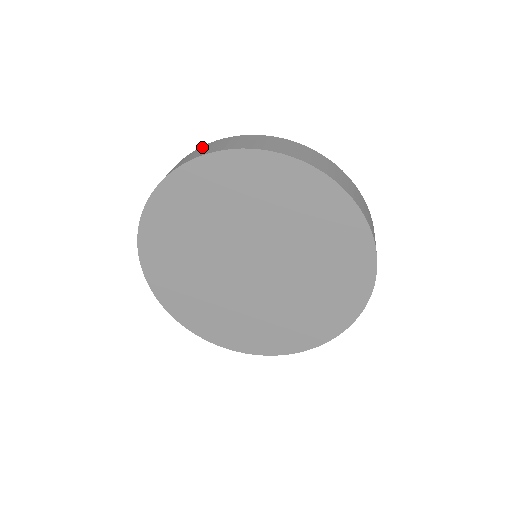
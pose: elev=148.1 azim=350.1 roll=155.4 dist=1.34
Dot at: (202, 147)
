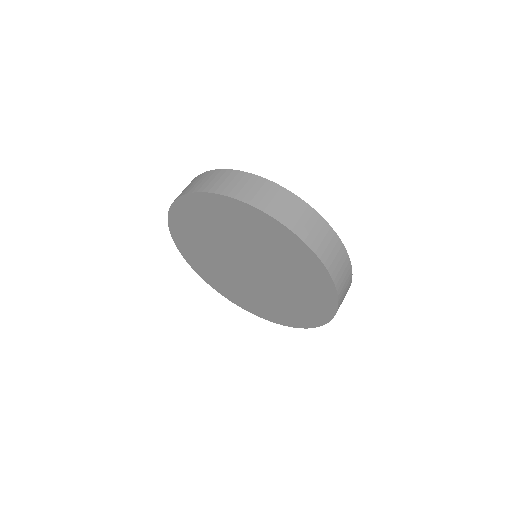
Dot at: occluded
